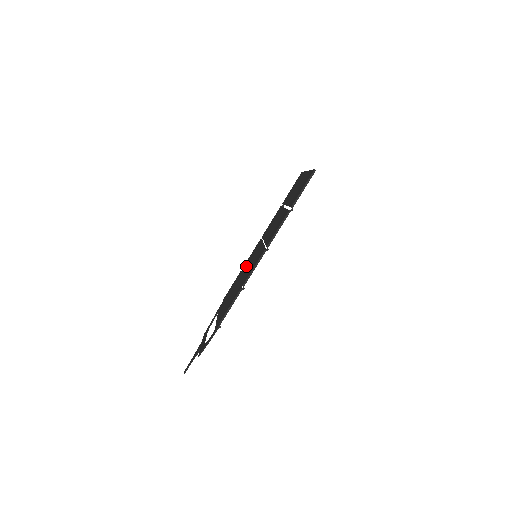
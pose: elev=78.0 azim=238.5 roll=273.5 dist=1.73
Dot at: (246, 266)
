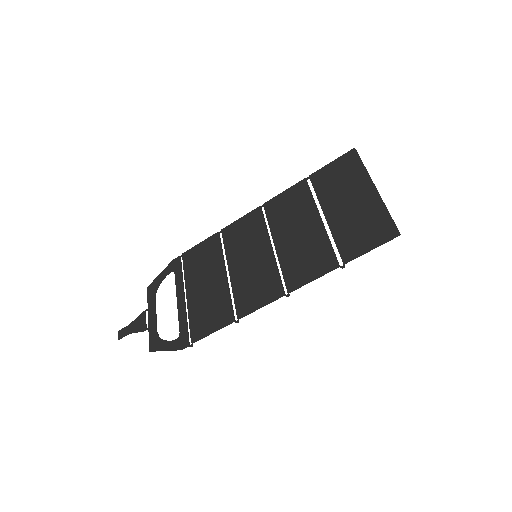
Dot at: (234, 249)
